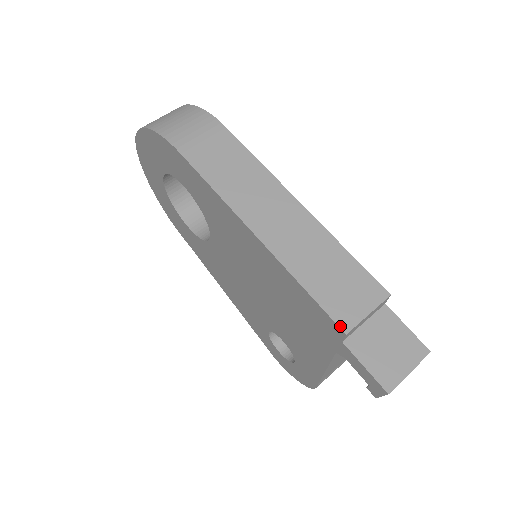
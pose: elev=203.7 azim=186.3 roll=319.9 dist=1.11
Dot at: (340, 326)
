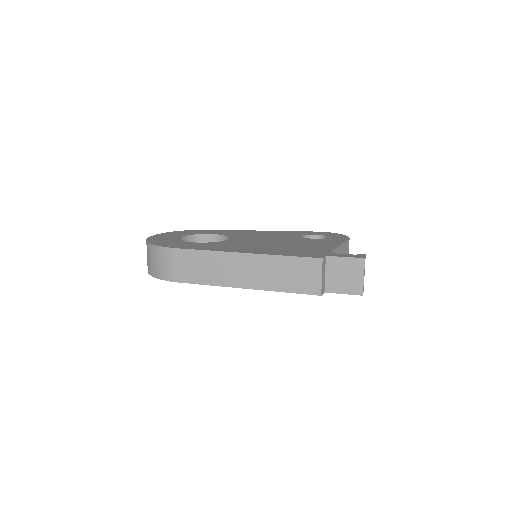
Dot at: occluded
